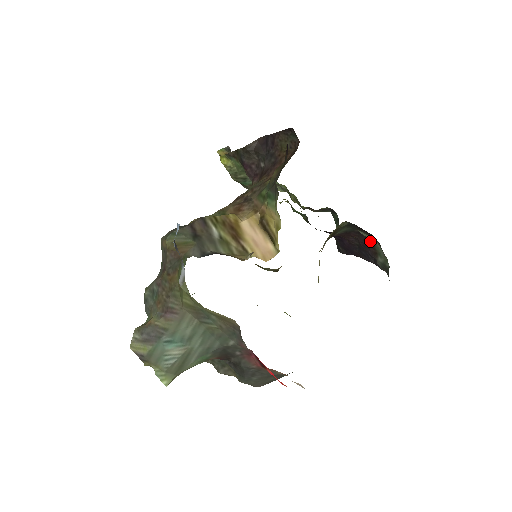
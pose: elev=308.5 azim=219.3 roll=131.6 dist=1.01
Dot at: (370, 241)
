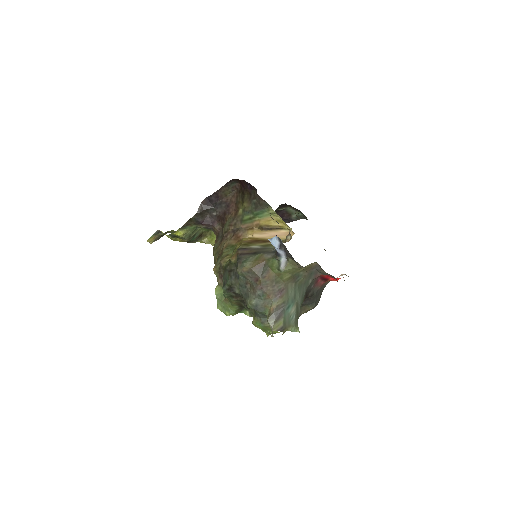
Dot at: (284, 211)
